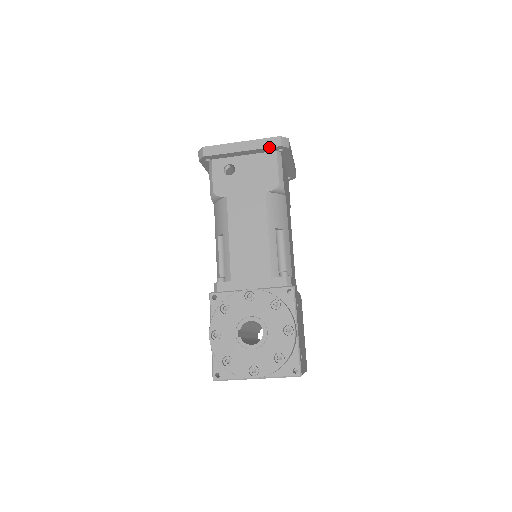
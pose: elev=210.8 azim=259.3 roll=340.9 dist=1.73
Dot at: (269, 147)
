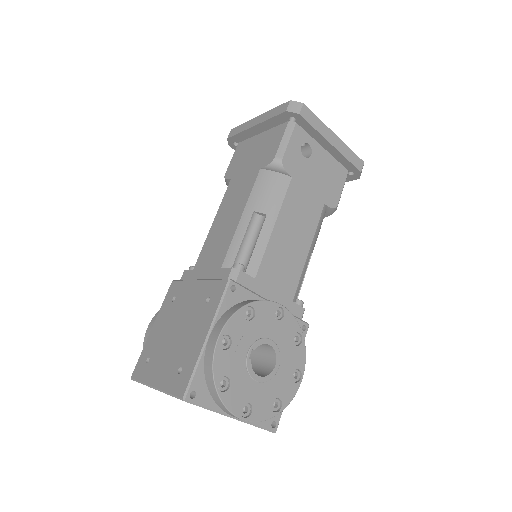
Dot at: (353, 164)
